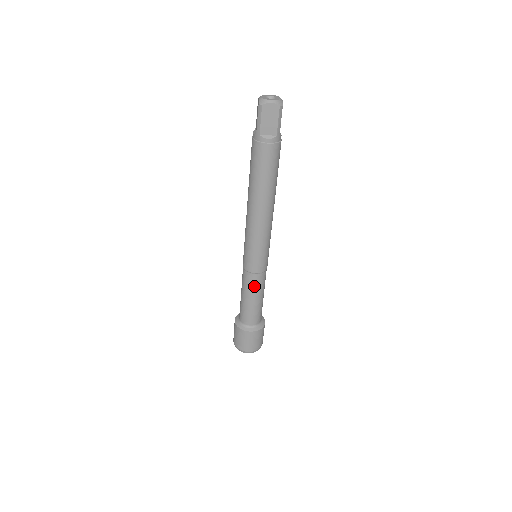
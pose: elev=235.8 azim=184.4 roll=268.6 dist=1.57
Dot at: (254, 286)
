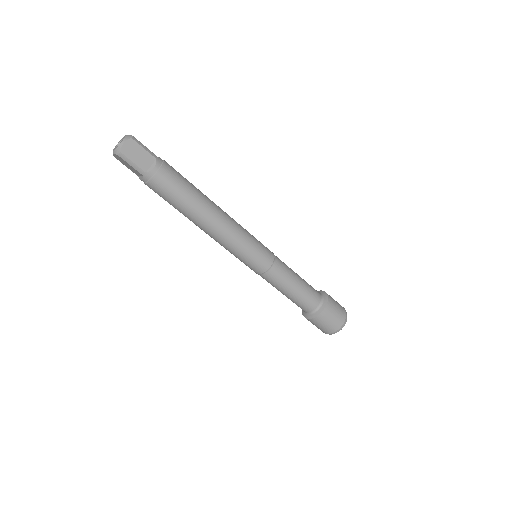
Dot at: (270, 283)
